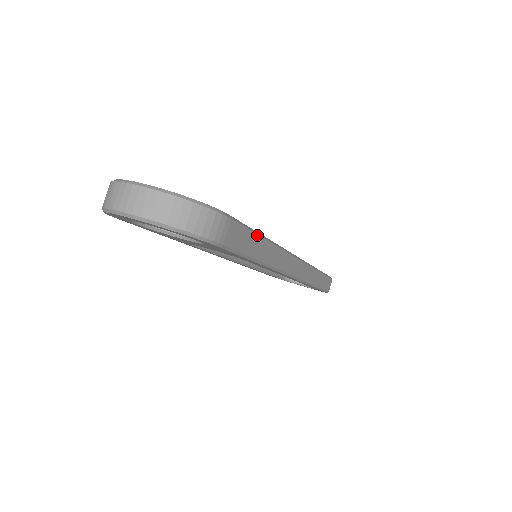
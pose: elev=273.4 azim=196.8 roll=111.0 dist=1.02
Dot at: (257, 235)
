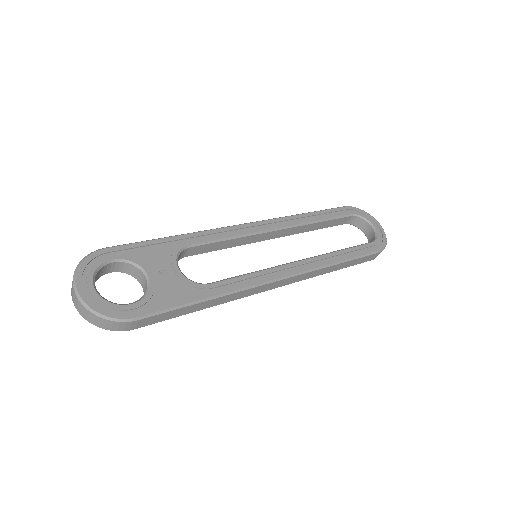
Dot at: (186, 307)
